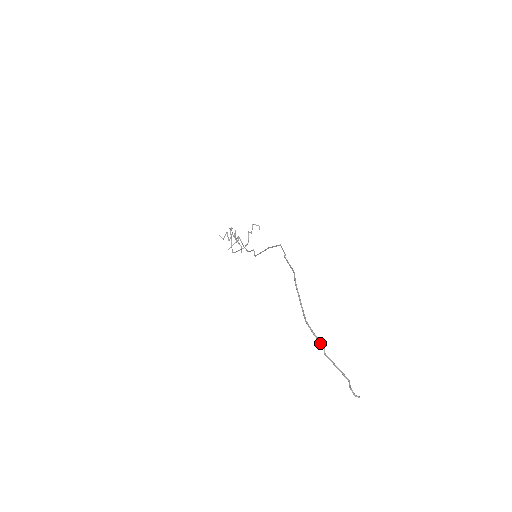
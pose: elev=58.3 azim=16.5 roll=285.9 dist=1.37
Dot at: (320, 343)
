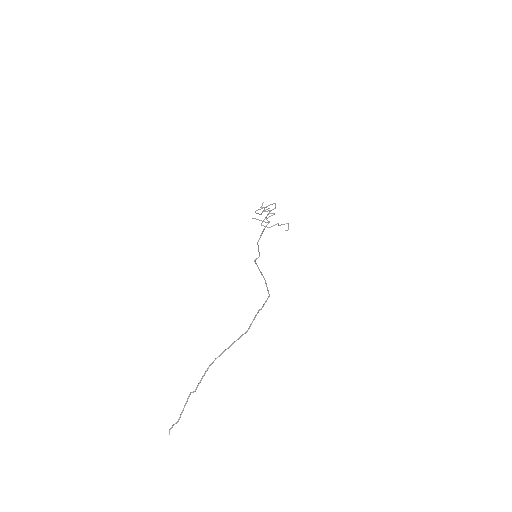
Dot at: (197, 387)
